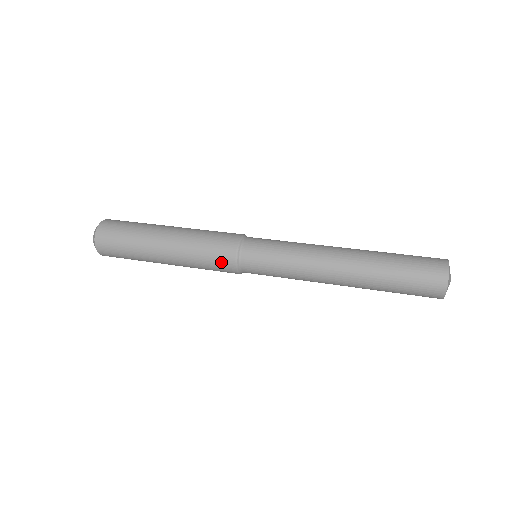
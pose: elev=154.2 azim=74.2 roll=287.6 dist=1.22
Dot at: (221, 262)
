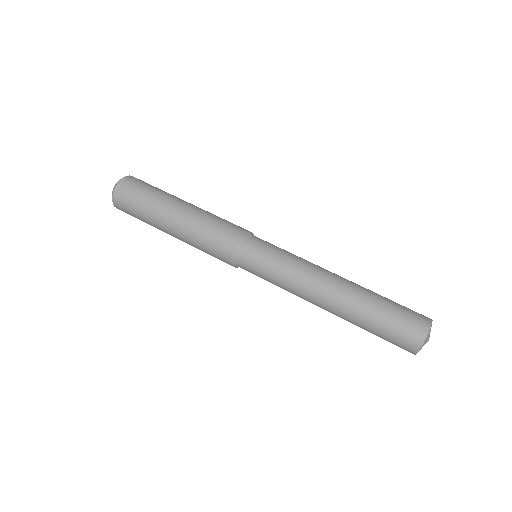
Dot at: (221, 259)
